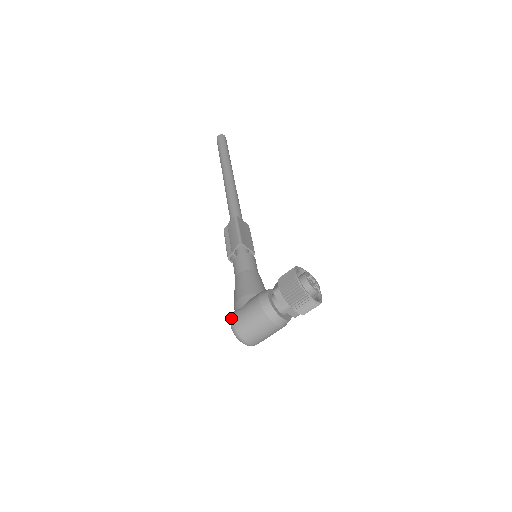
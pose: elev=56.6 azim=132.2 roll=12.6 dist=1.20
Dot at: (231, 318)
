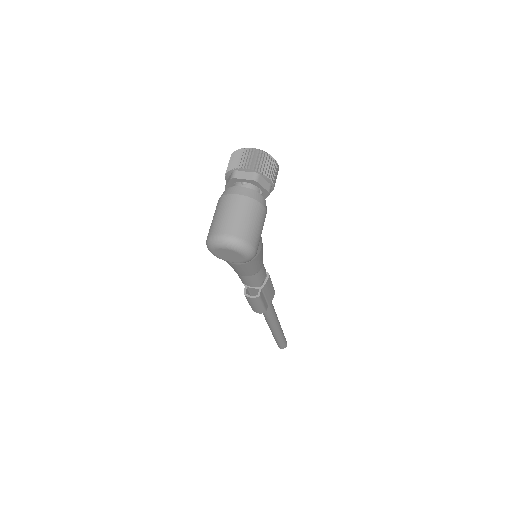
Dot at: occluded
